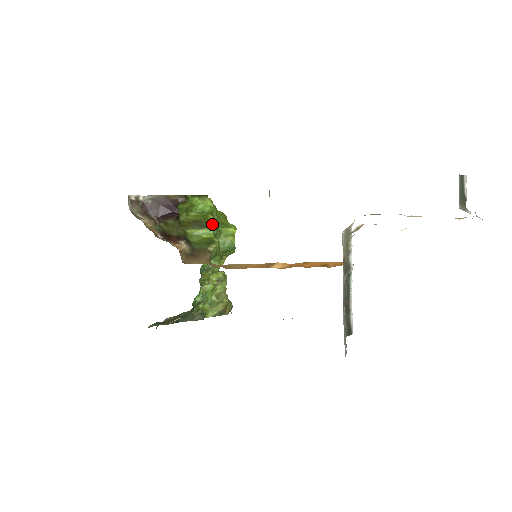
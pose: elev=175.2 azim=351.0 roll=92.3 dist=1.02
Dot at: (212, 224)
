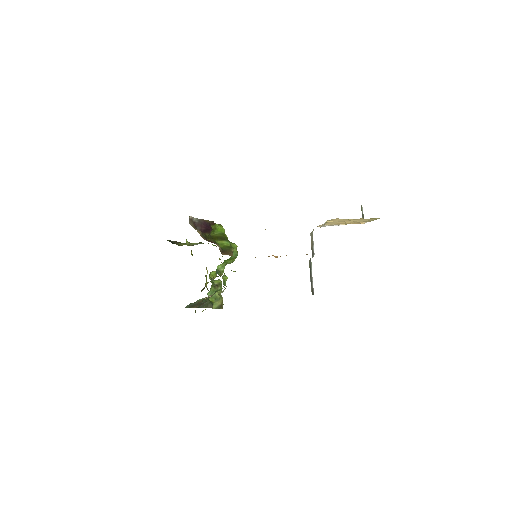
Dot at: occluded
